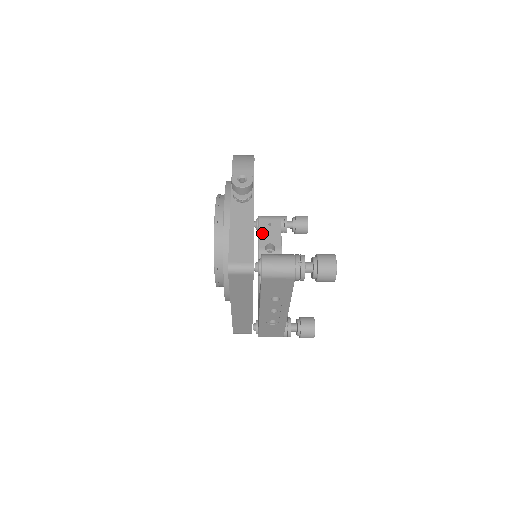
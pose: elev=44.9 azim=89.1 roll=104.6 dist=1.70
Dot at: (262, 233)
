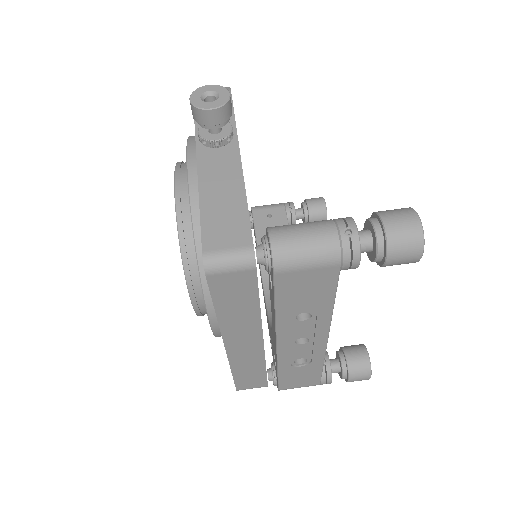
Dot at: (260, 229)
